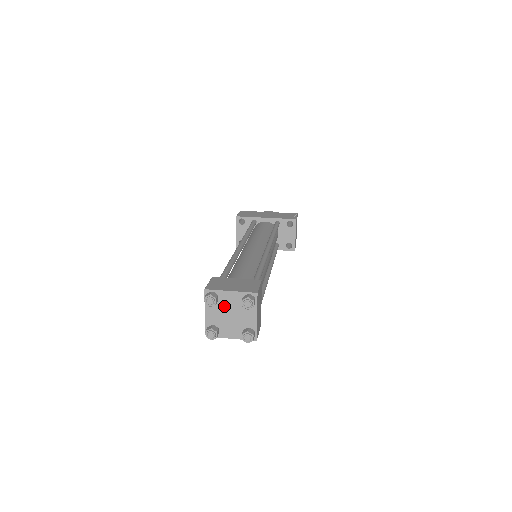
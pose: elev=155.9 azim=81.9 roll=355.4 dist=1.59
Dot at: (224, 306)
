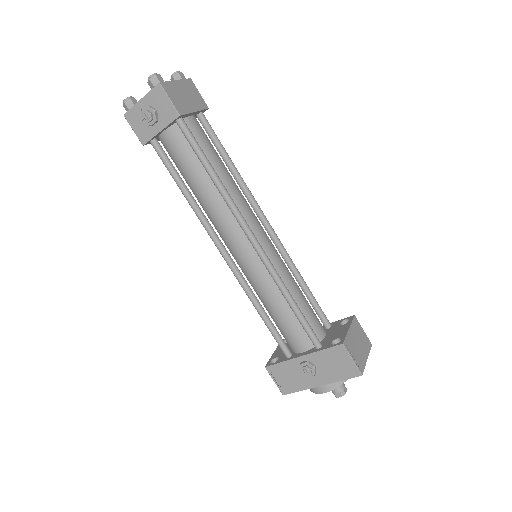
Dot at: occluded
